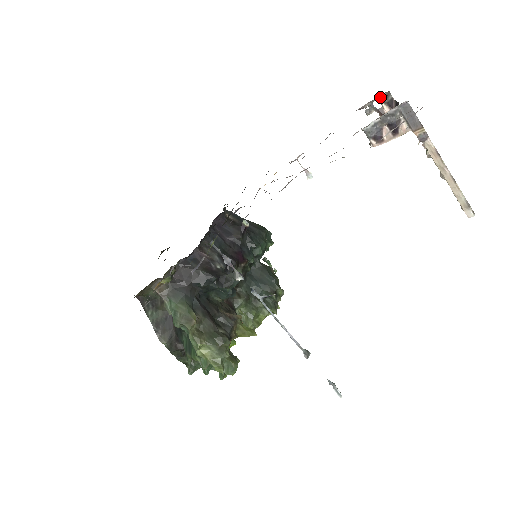
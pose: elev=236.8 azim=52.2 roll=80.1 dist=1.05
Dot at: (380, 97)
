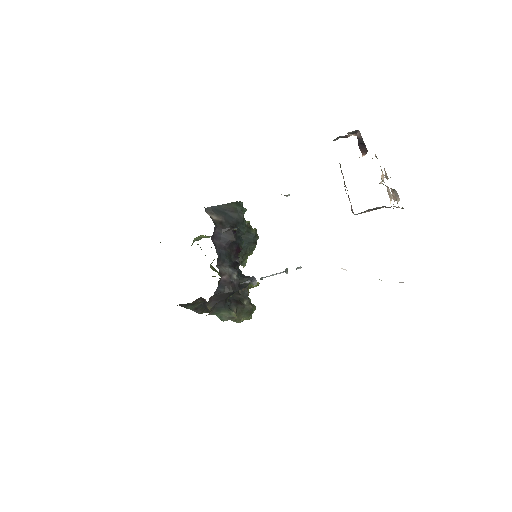
Dot at: (348, 132)
